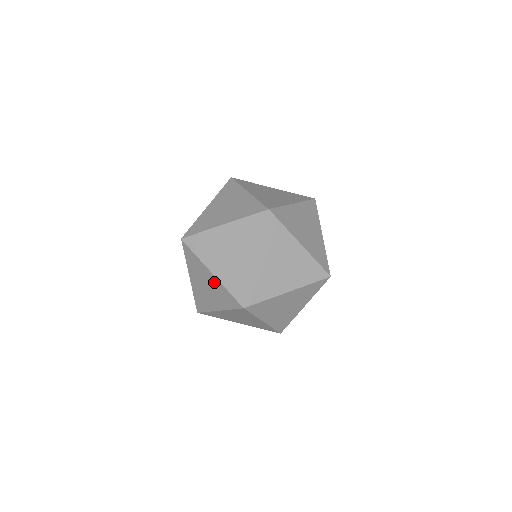
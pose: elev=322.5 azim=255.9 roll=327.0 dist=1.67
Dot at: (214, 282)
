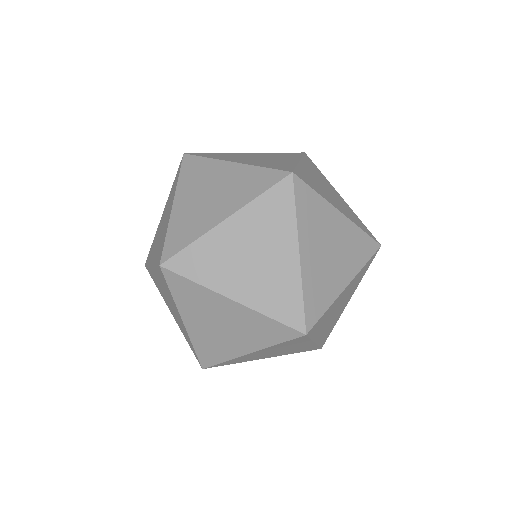
Dot at: (167, 219)
